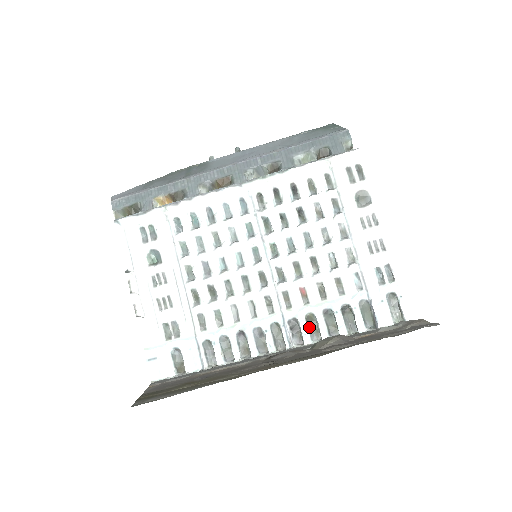
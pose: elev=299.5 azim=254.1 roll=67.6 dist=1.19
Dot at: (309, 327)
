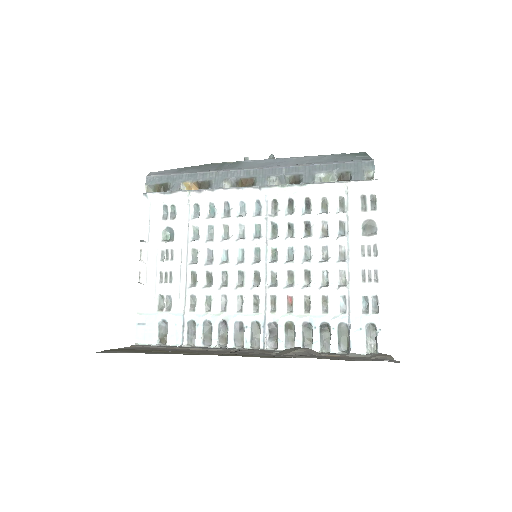
Dot at: (286, 334)
